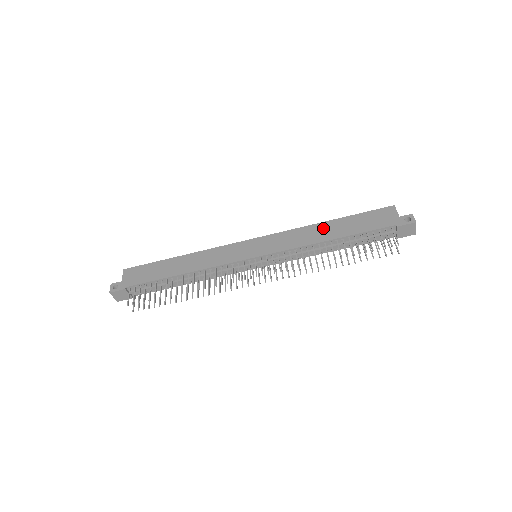
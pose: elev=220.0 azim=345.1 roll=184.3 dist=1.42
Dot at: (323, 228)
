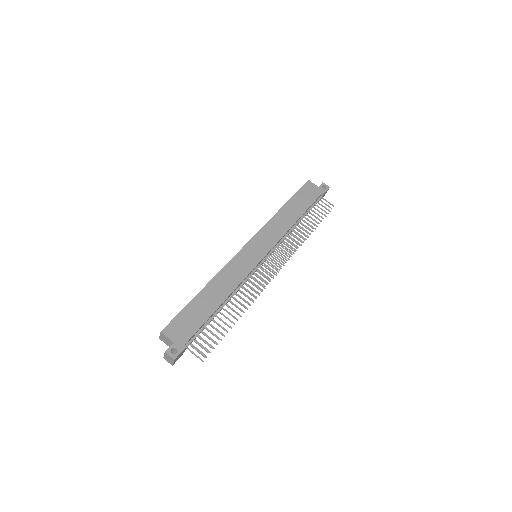
Dot at: (285, 213)
